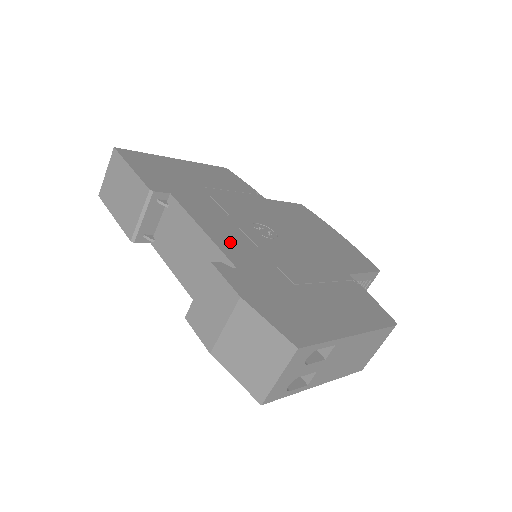
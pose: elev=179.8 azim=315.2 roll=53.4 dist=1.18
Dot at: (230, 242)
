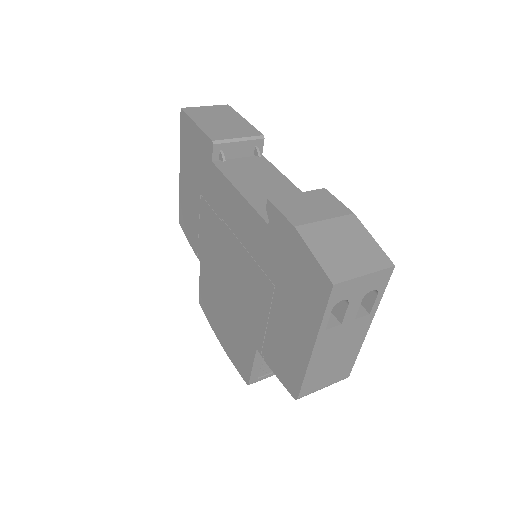
Dot at: occluded
